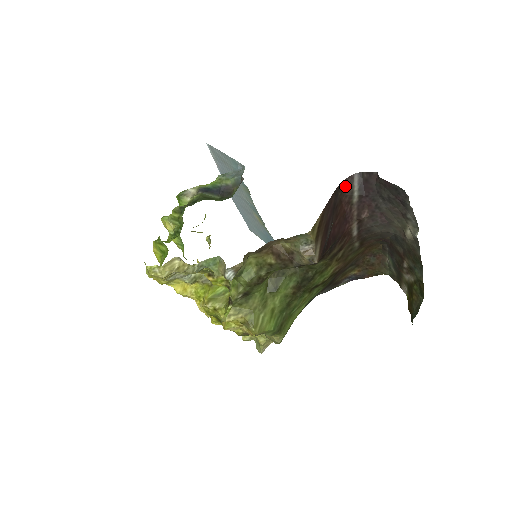
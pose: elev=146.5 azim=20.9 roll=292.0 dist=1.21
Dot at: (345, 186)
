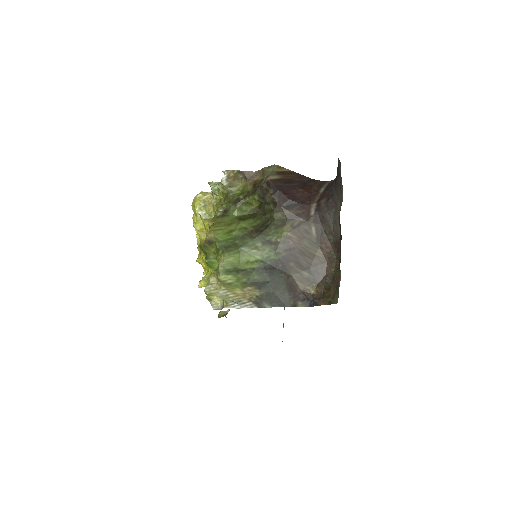
Dot at: (319, 183)
